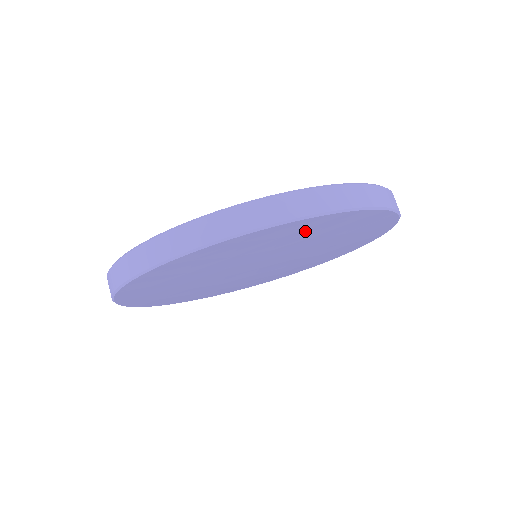
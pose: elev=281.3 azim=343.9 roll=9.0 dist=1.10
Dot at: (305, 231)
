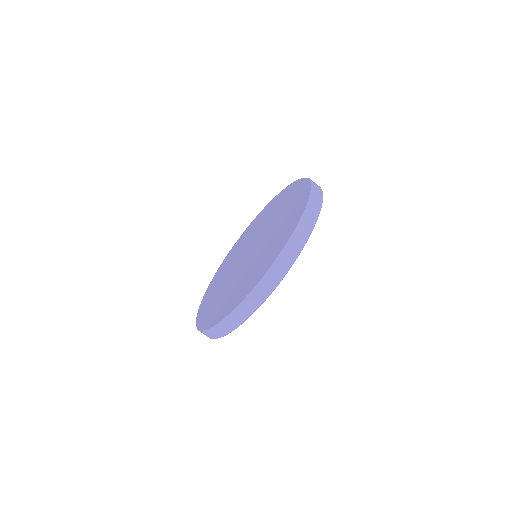
Dot at: occluded
